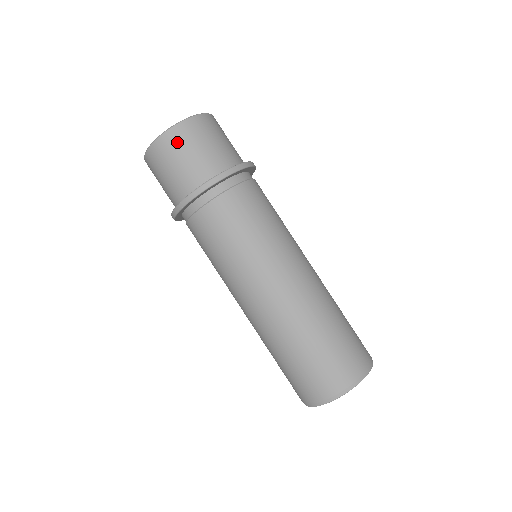
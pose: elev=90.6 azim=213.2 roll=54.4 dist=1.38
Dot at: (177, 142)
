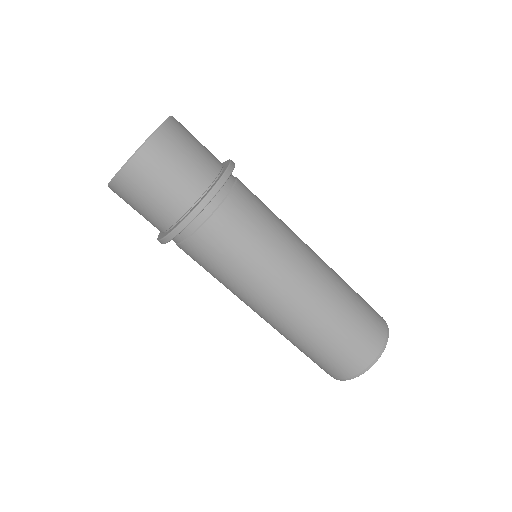
Dot at: (124, 195)
